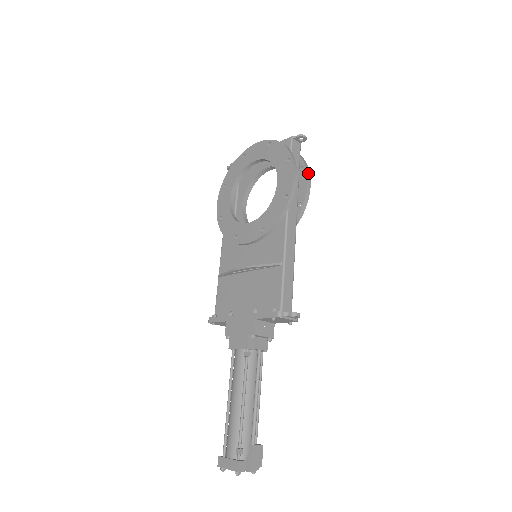
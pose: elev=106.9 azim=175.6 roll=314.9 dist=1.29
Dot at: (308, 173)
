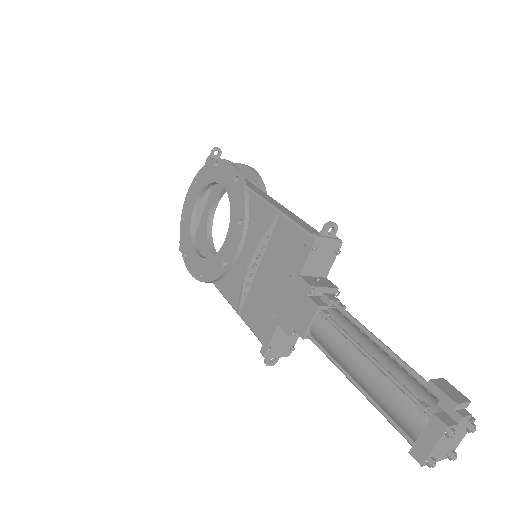
Dot at: (242, 164)
